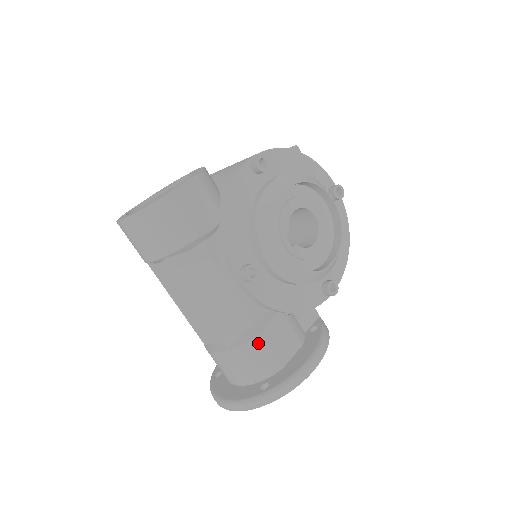
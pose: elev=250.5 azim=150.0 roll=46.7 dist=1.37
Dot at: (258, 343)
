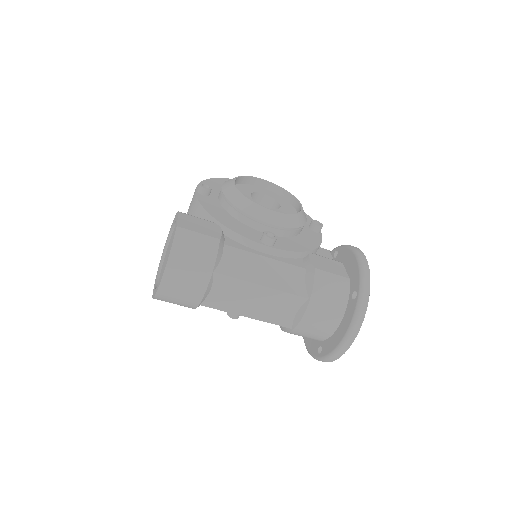
Dot at: (320, 275)
